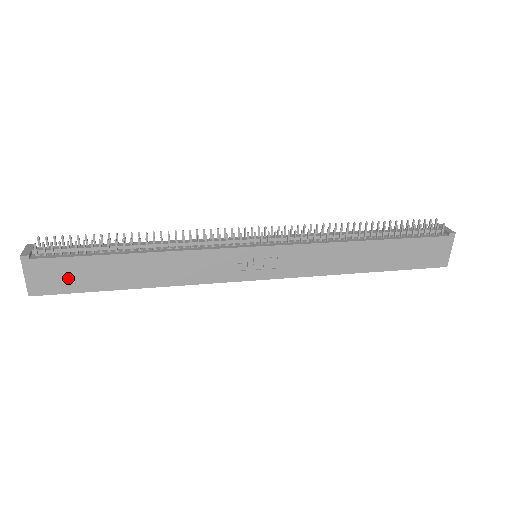
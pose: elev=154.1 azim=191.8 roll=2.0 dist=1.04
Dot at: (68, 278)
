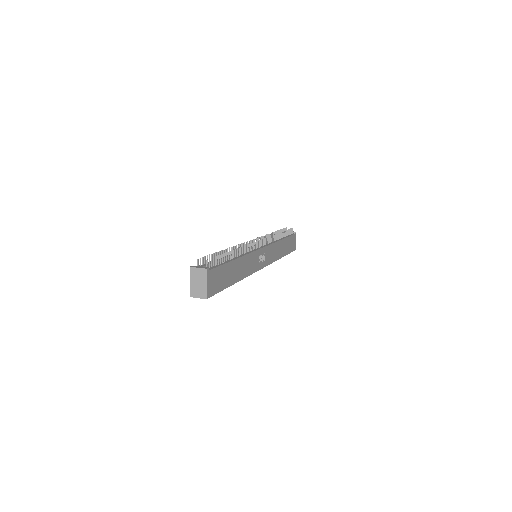
Dot at: (219, 281)
